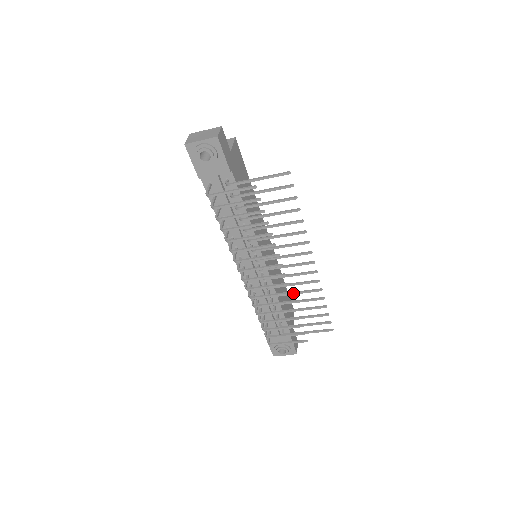
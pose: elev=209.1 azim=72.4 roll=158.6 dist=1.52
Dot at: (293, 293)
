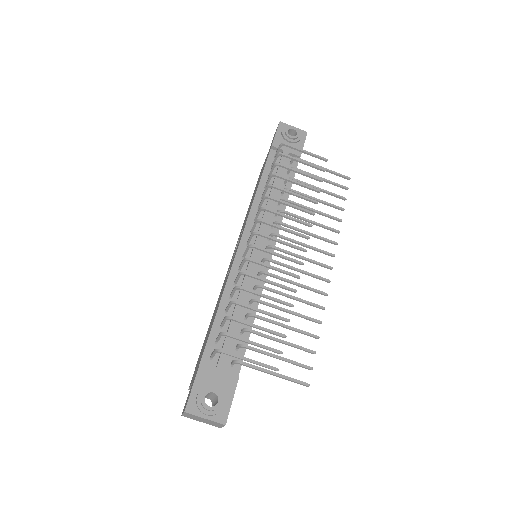
Dot at: (290, 295)
